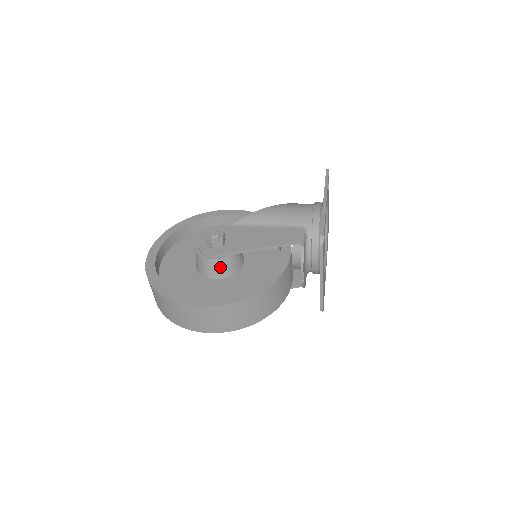
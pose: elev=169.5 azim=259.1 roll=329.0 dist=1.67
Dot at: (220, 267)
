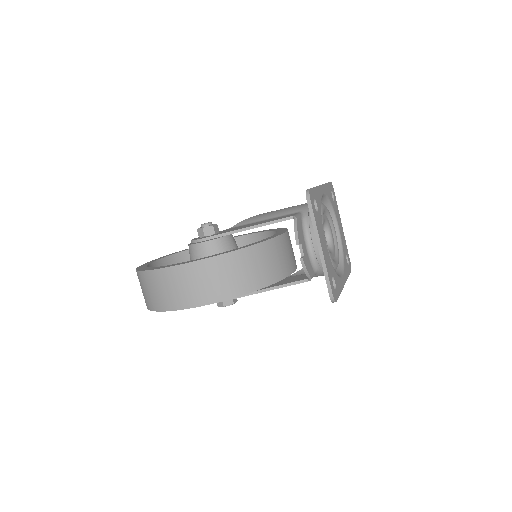
Dot at: (210, 251)
